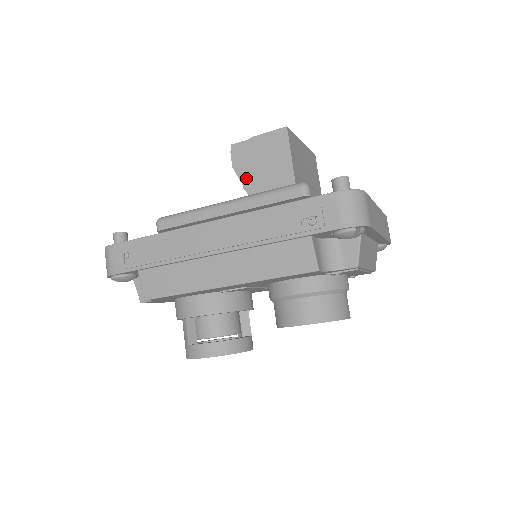
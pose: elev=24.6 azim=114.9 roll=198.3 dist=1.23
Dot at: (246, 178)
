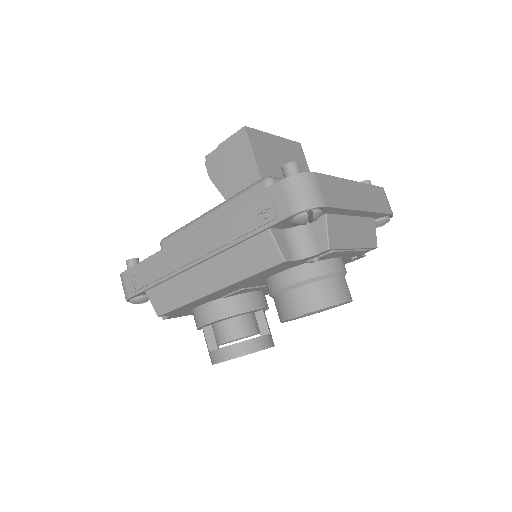
Dot at: (221, 185)
